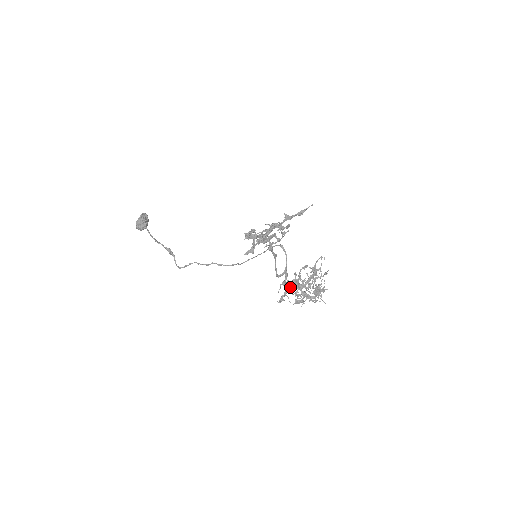
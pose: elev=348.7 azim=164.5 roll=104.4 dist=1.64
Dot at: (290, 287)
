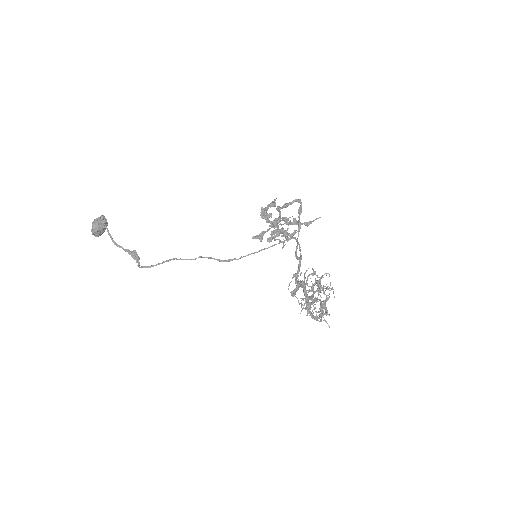
Dot at: (303, 282)
